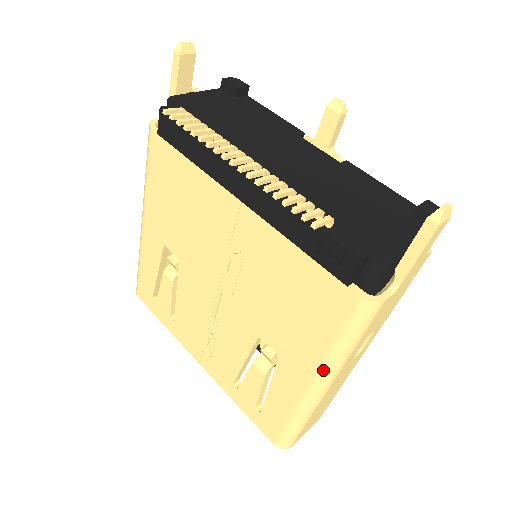
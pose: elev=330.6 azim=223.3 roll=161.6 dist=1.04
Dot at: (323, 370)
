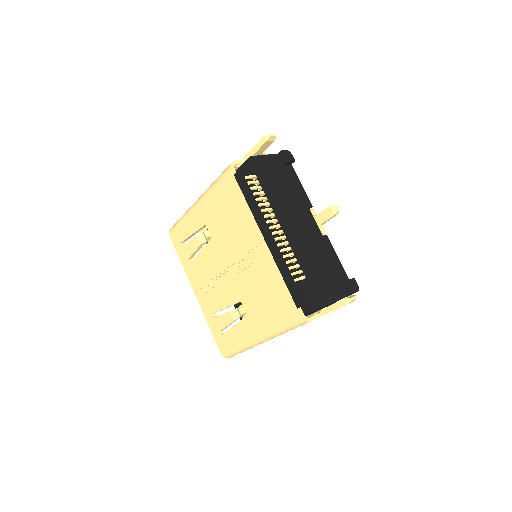
Dot at: (267, 334)
